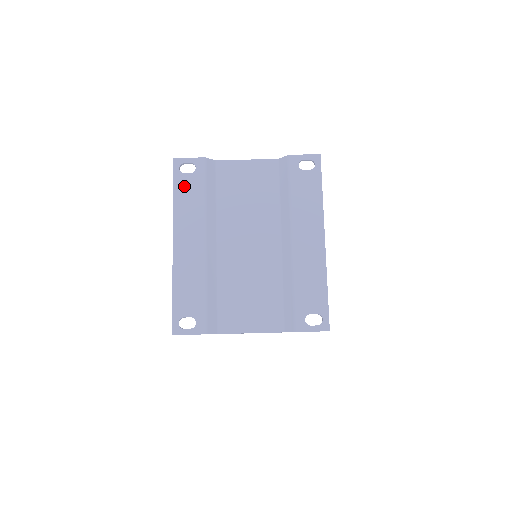
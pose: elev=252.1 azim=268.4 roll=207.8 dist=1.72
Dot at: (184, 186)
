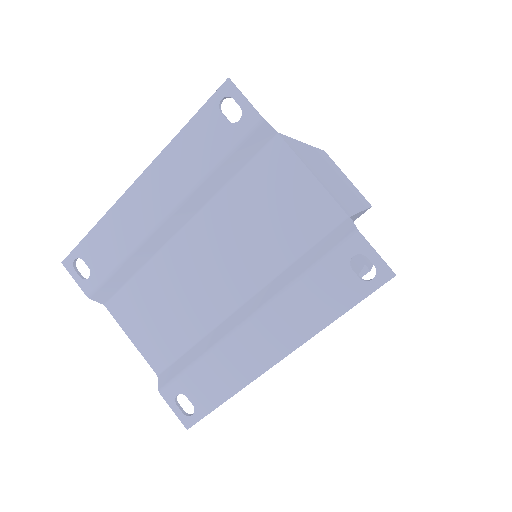
Dot at: (206, 128)
